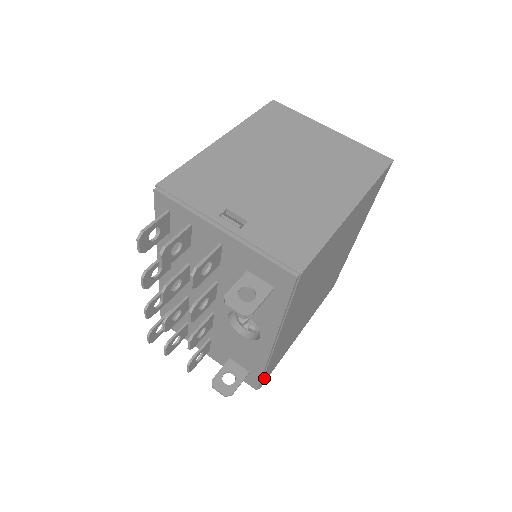
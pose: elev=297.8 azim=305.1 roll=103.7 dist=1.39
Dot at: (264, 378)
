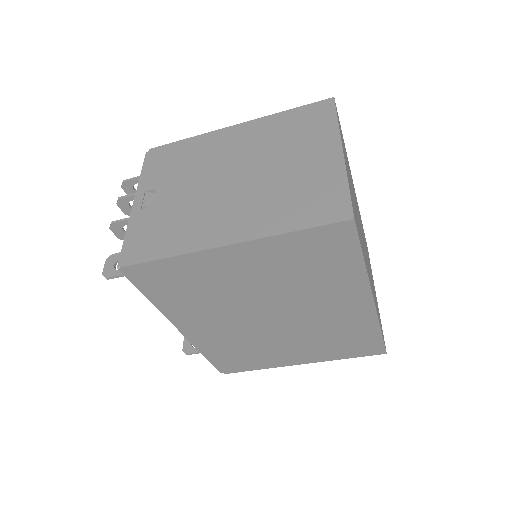
Dot at: (220, 365)
